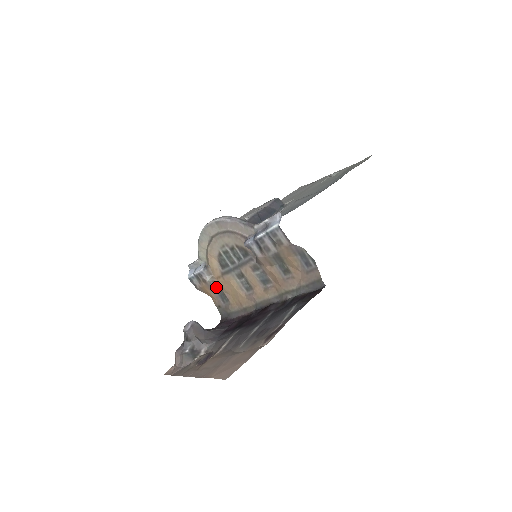
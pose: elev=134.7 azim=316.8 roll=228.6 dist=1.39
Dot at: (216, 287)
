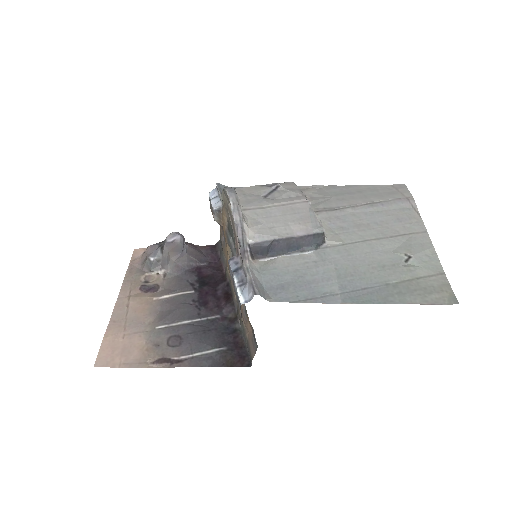
Dot at: occluded
